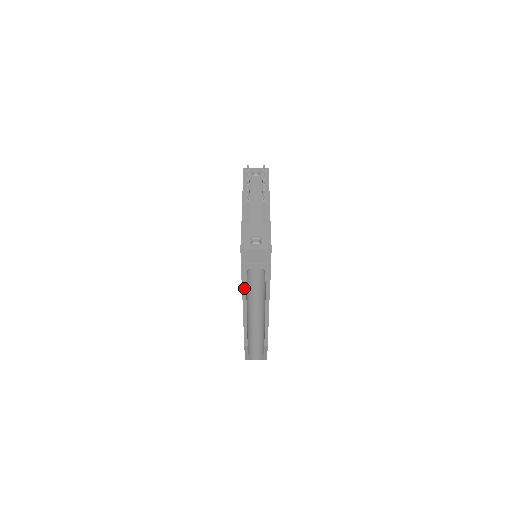
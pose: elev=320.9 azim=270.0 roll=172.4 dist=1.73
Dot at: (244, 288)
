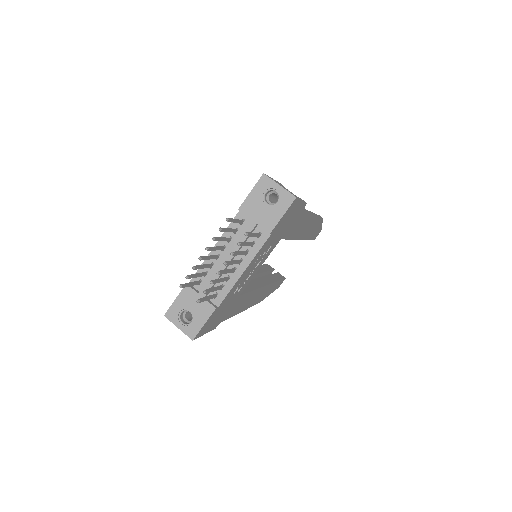
Dot at: occluded
